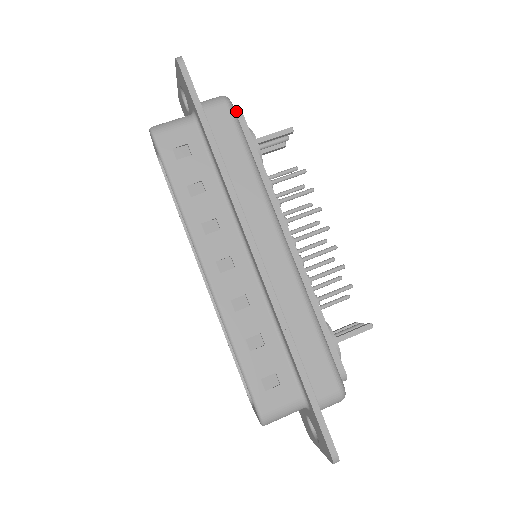
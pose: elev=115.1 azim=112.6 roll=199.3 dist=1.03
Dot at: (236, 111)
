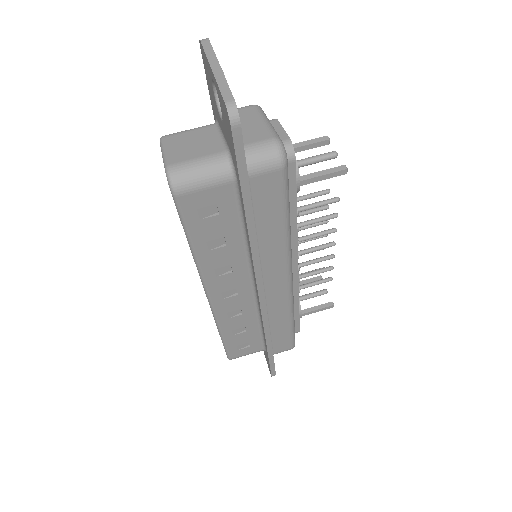
Dot at: (288, 154)
